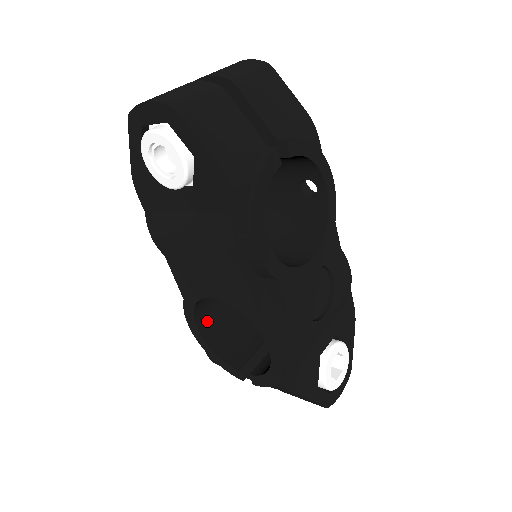
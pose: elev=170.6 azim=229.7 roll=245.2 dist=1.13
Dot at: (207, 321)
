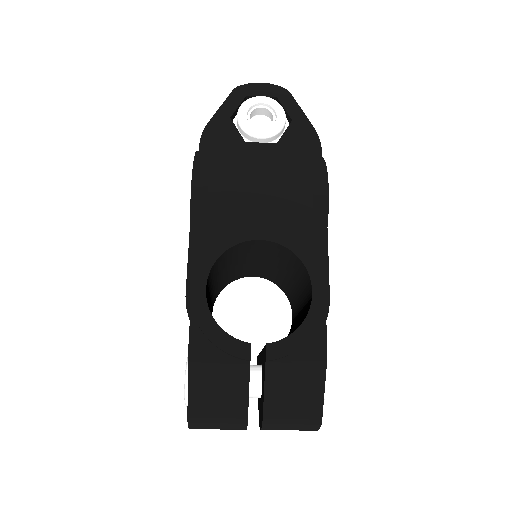
Dot at: occluded
